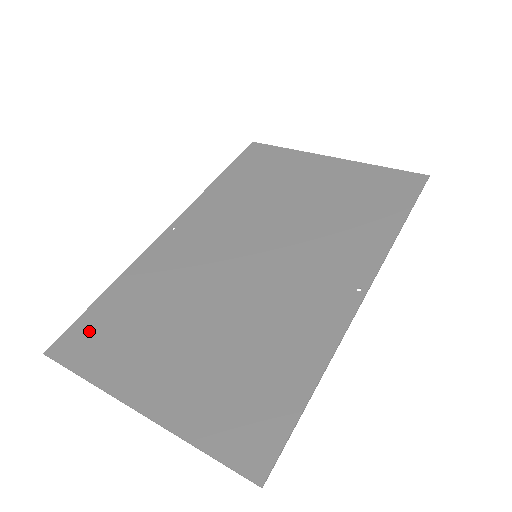
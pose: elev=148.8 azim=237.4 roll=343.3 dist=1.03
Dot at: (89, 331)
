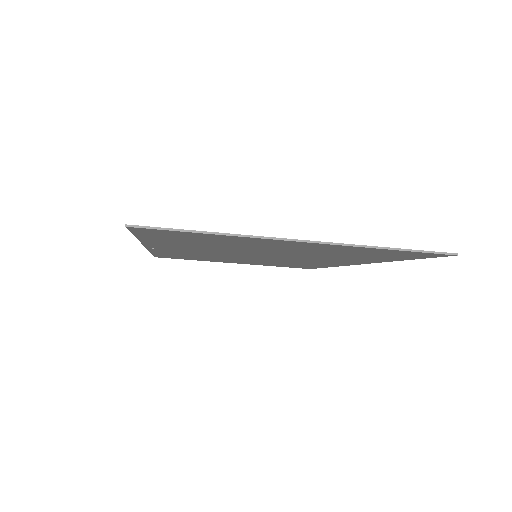
Dot at: occluded
